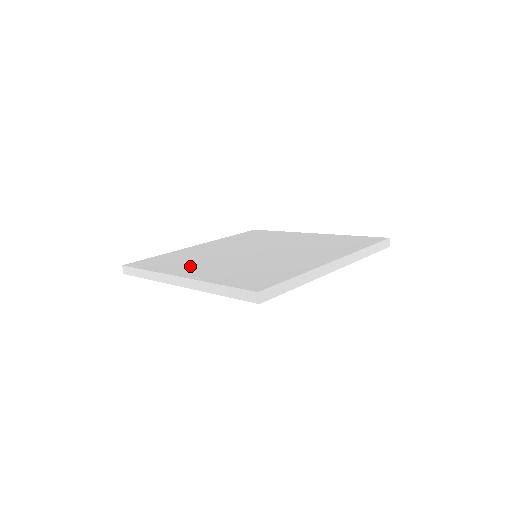
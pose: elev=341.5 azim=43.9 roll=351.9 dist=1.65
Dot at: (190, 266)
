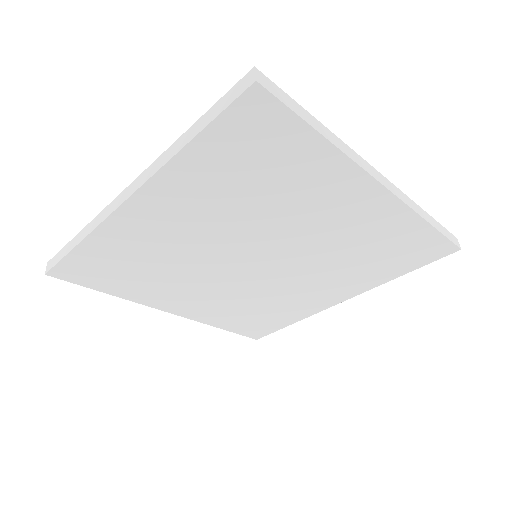
Dot at: occluded
